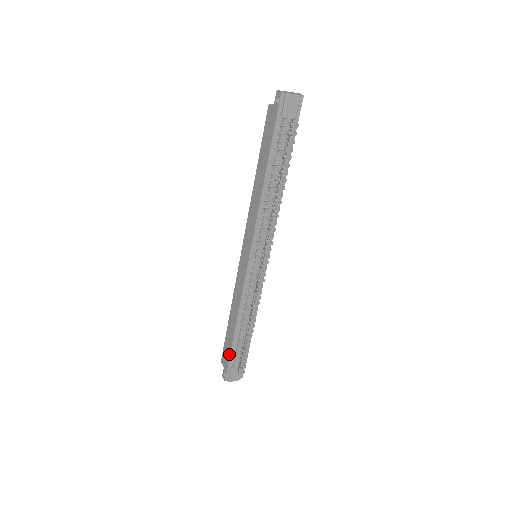
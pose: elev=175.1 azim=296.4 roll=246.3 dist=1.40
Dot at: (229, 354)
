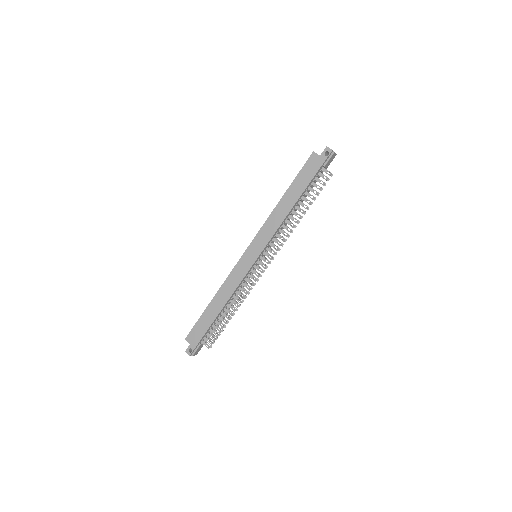
Dot at: (204, 333)
